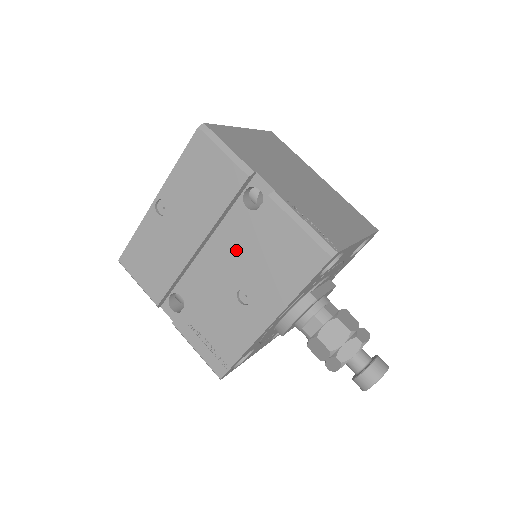
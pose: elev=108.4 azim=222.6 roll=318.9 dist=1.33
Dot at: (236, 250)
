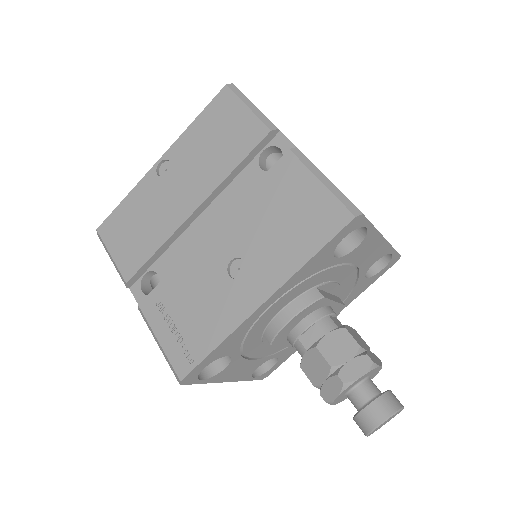
Dot at: (239, 212)
